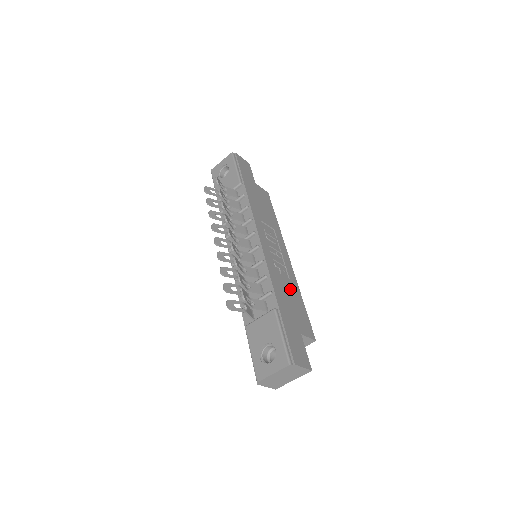
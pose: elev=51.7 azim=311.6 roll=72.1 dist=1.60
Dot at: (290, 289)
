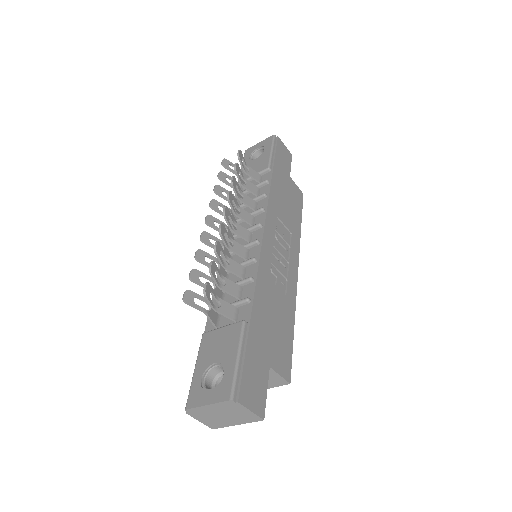
Dot at: (280, 307)
